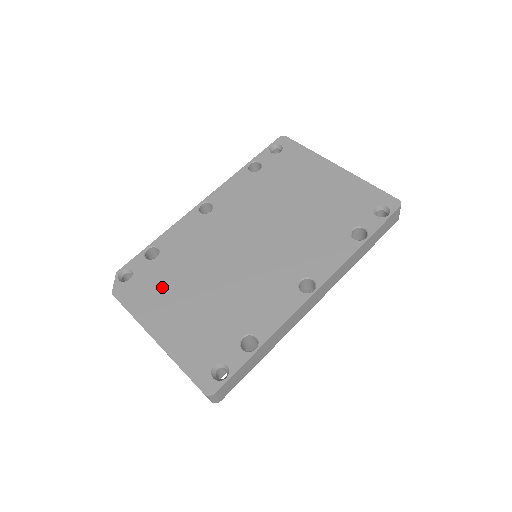
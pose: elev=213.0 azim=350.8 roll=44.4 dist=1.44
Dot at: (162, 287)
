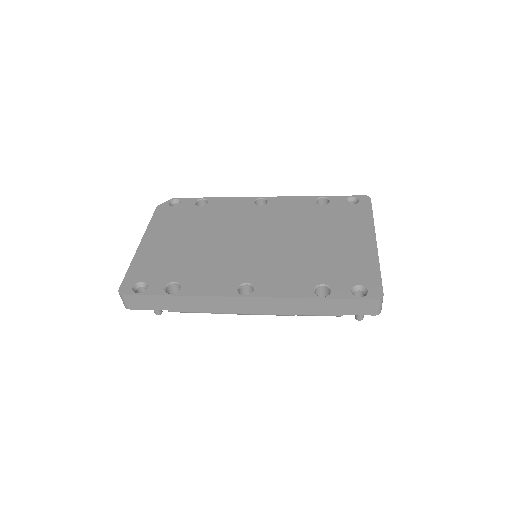
Dot at: (180, 223)
